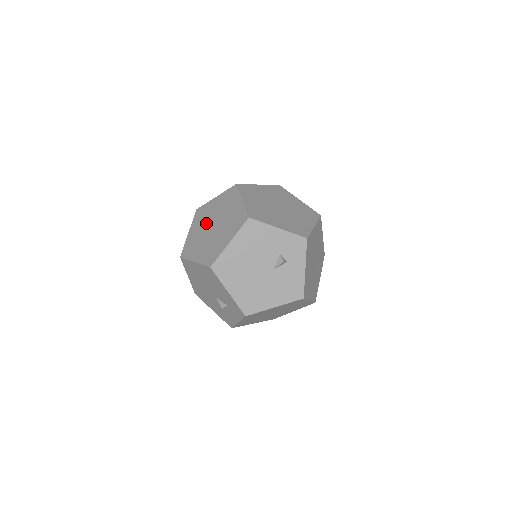
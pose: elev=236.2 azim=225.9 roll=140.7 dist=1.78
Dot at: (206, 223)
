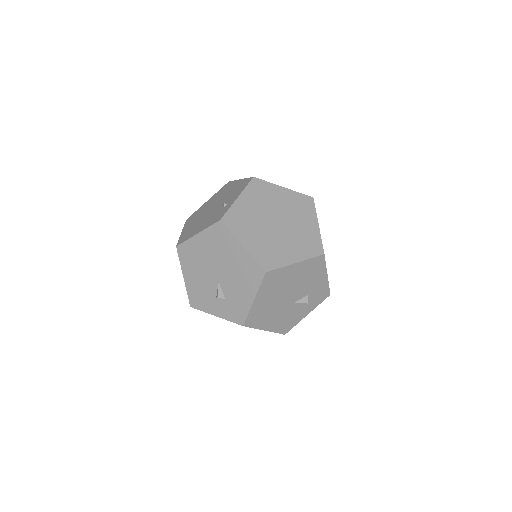
Dot at: (267, 209)
